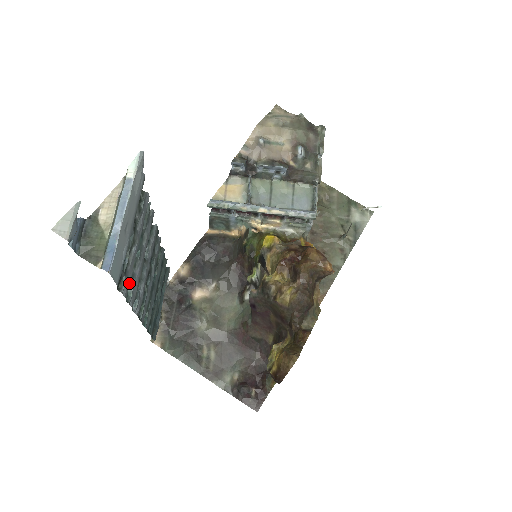
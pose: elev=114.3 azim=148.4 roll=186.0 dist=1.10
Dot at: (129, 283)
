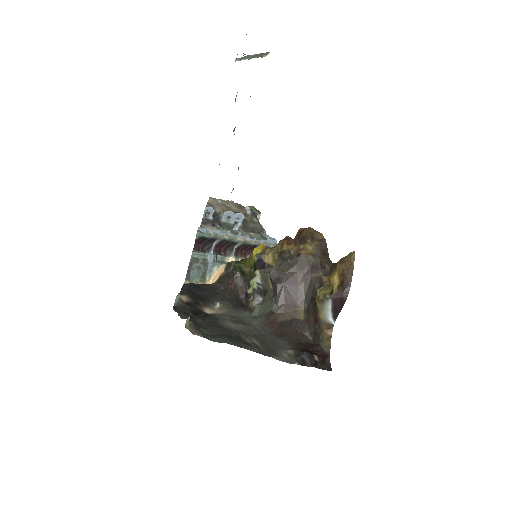
Dot at: occluded
